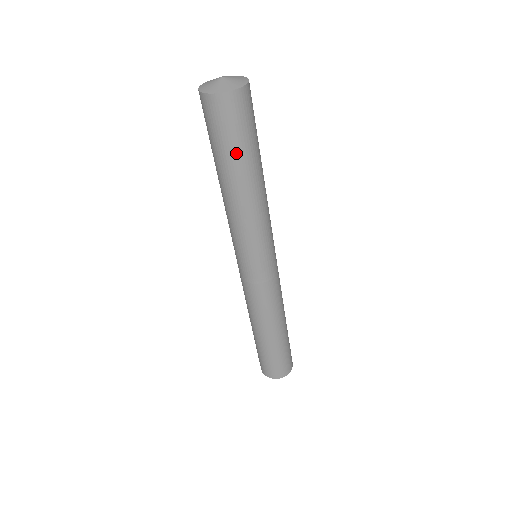
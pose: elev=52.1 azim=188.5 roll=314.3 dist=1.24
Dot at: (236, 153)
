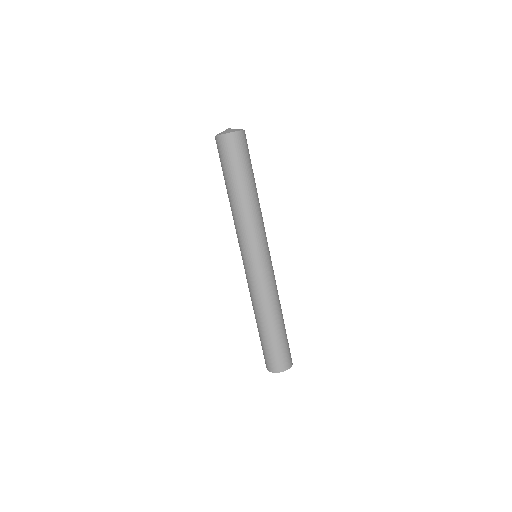
Dot at: (228, 173)
